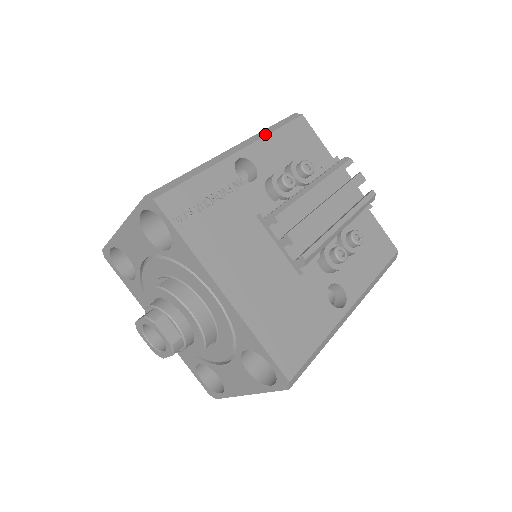
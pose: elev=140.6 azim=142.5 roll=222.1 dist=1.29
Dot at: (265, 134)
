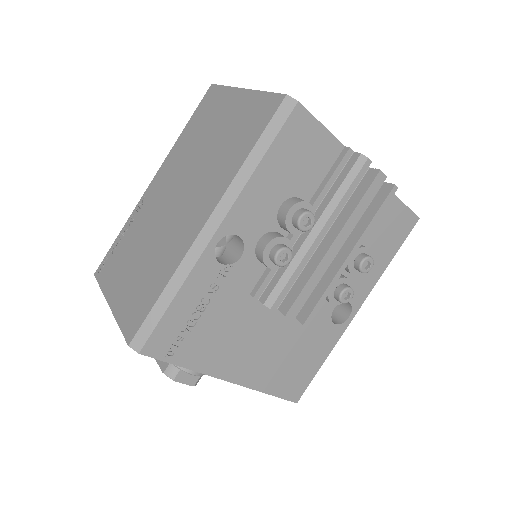
Dot at: (246, 178)
